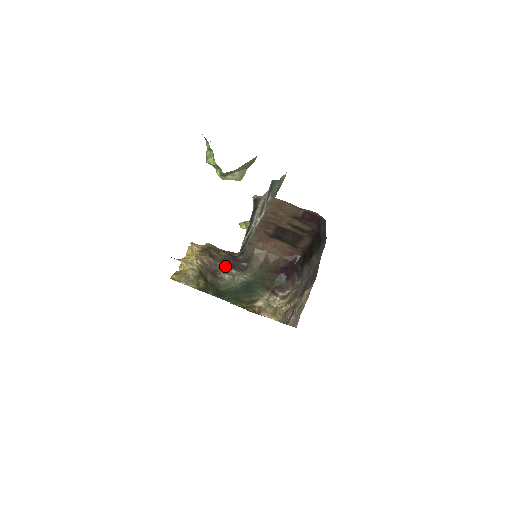
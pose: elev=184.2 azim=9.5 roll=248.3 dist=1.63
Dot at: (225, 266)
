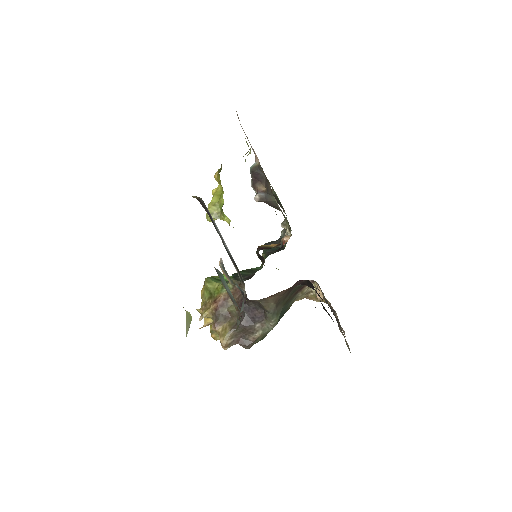
Dot at: (247, 328)
